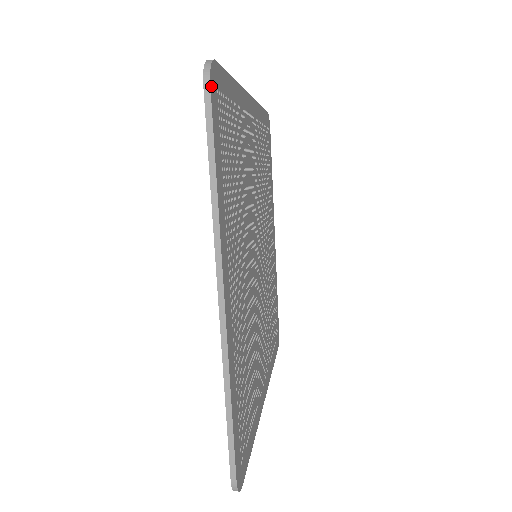
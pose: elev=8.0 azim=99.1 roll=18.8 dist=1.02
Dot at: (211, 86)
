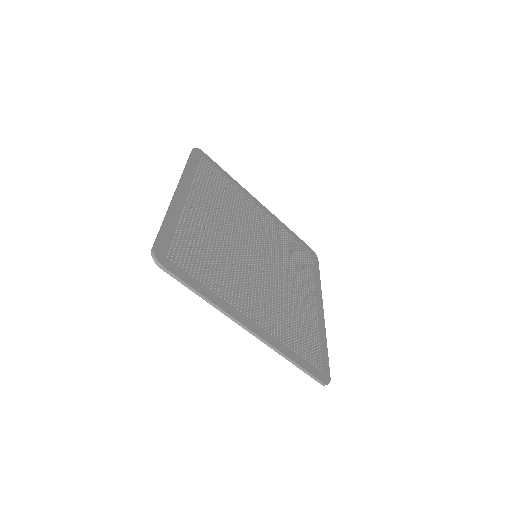
Dot at: (194, 150)
